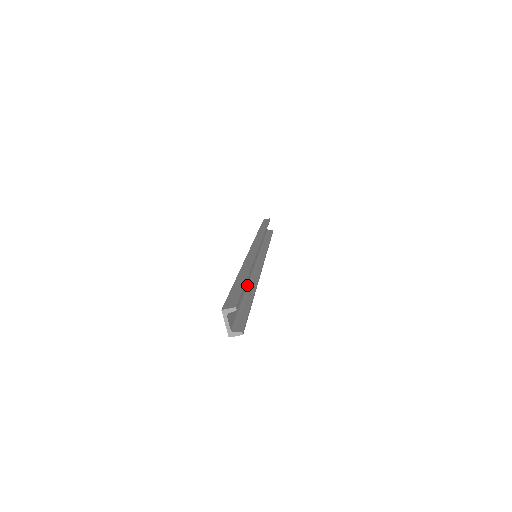
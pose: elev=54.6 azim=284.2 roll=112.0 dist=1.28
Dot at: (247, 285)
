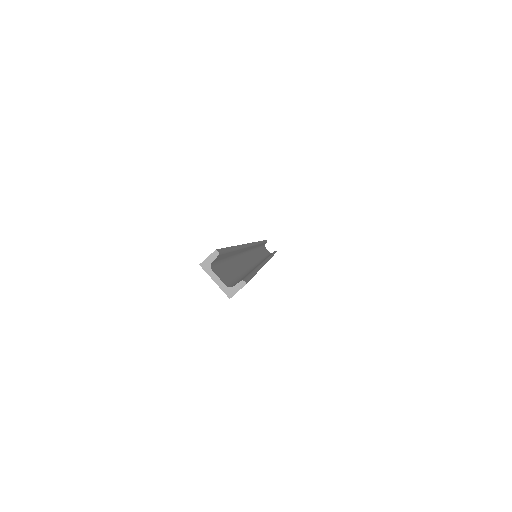
Dot at: (249, 269)
